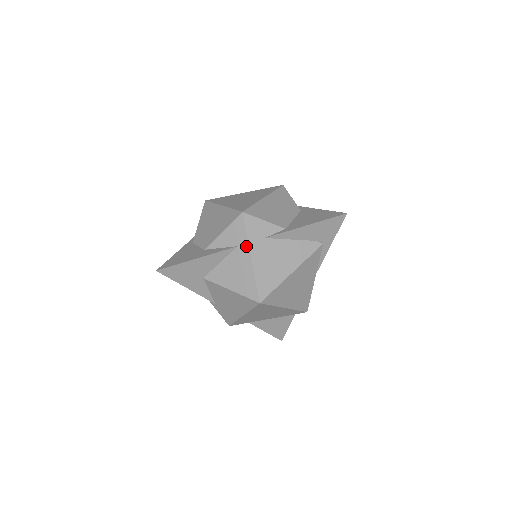
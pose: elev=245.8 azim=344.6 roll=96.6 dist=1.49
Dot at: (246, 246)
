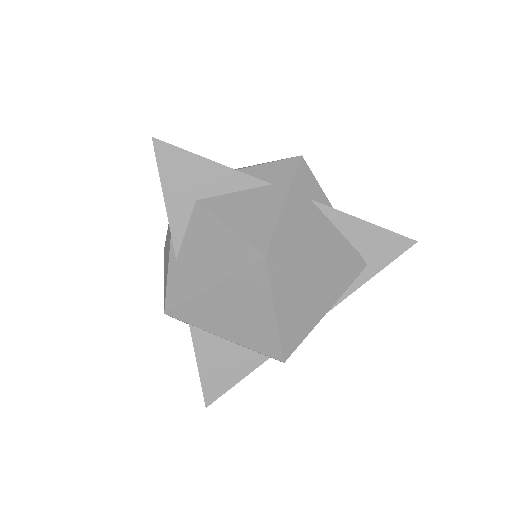
Dot at: (285, 188)
